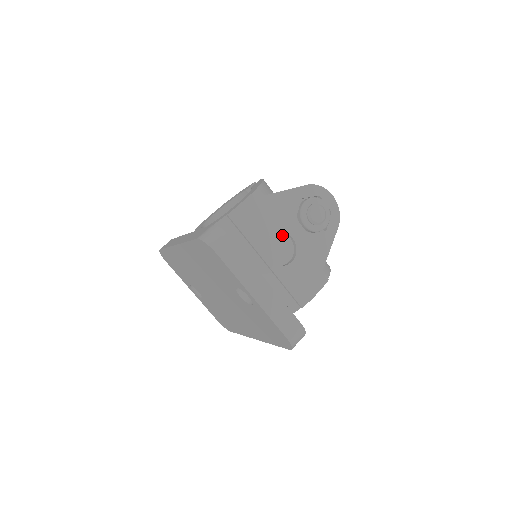
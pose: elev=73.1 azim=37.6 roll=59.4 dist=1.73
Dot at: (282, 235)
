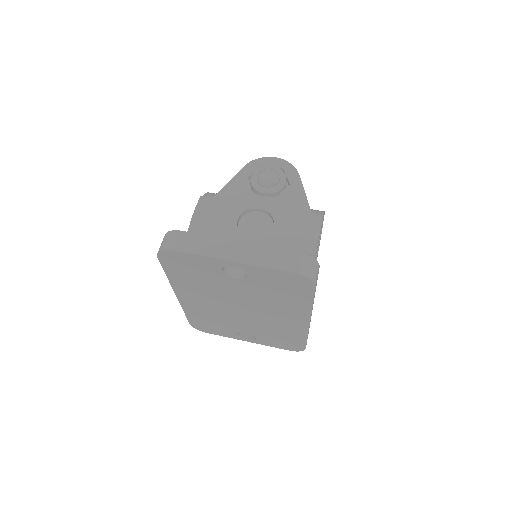
Dot at: (250, 214)
